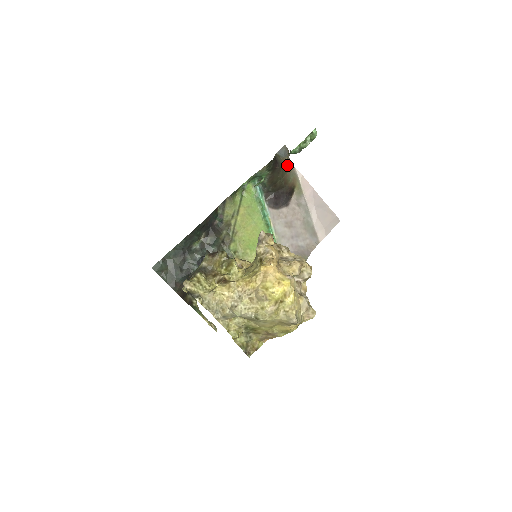
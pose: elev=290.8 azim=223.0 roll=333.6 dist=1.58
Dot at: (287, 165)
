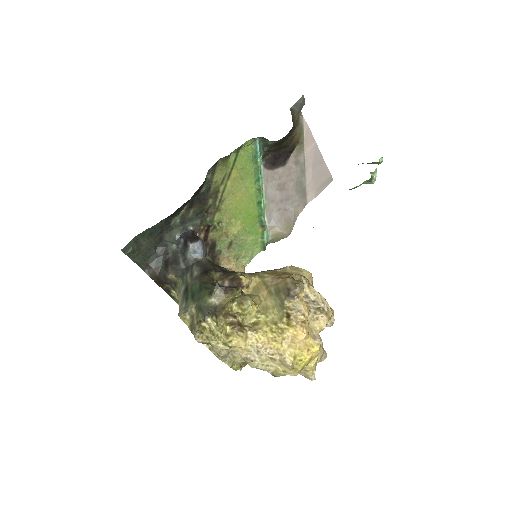
Dot at: (298, 119)
